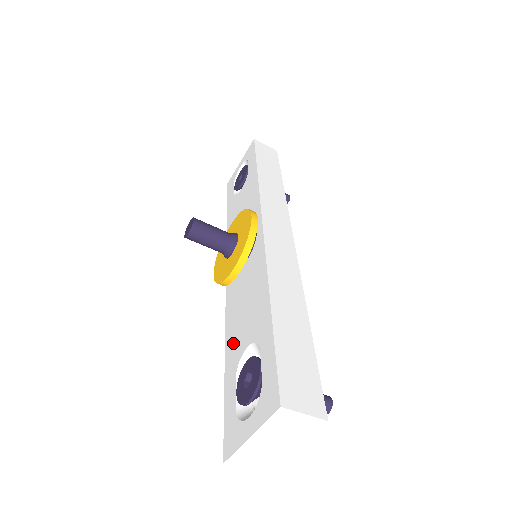
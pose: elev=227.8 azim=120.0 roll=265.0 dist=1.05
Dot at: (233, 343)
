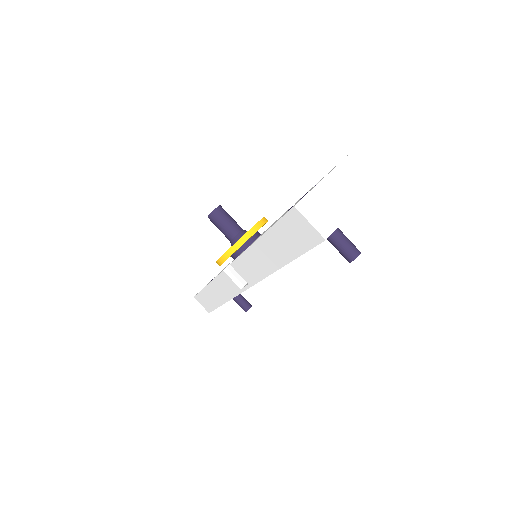
Dot at: occluded
